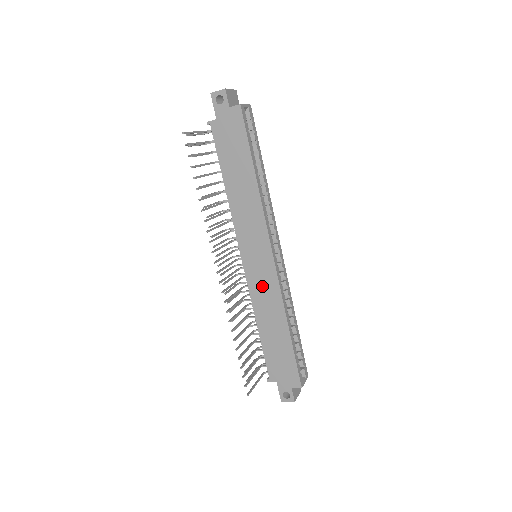
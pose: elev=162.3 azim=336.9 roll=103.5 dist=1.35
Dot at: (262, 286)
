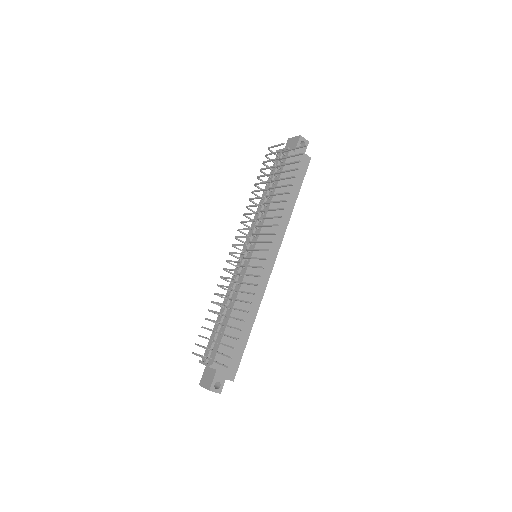
Dot at: (255, 281)
